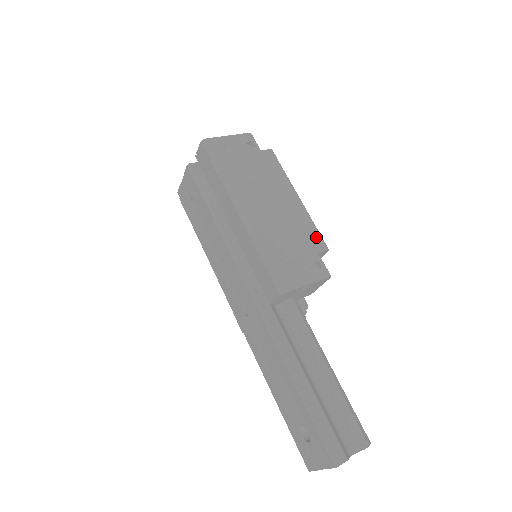
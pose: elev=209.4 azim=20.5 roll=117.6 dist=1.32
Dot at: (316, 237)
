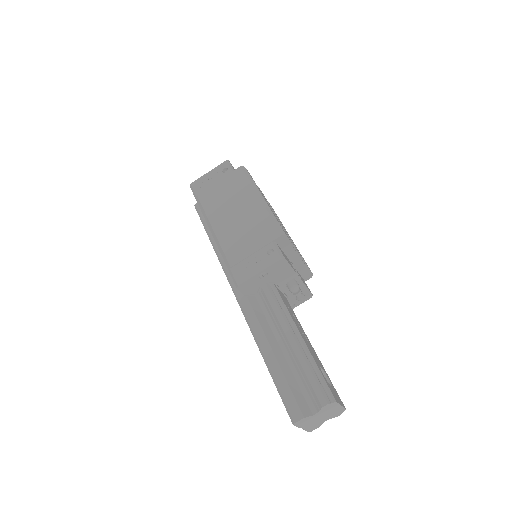
Dot at: (271, 228)
